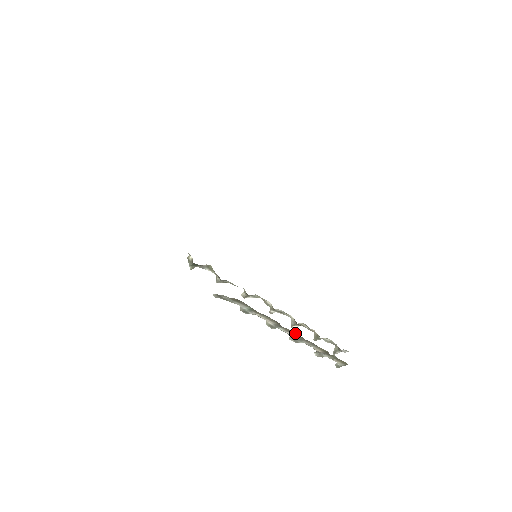
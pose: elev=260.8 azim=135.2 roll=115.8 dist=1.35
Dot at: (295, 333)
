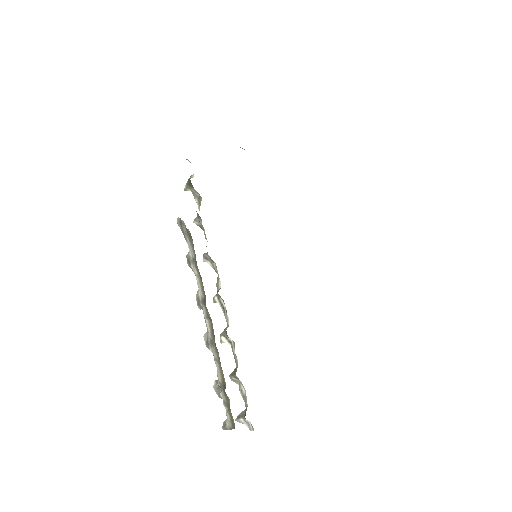
Dot at: (212, 327)
